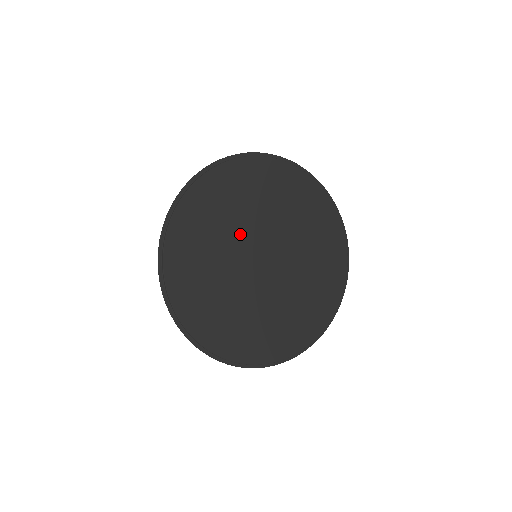
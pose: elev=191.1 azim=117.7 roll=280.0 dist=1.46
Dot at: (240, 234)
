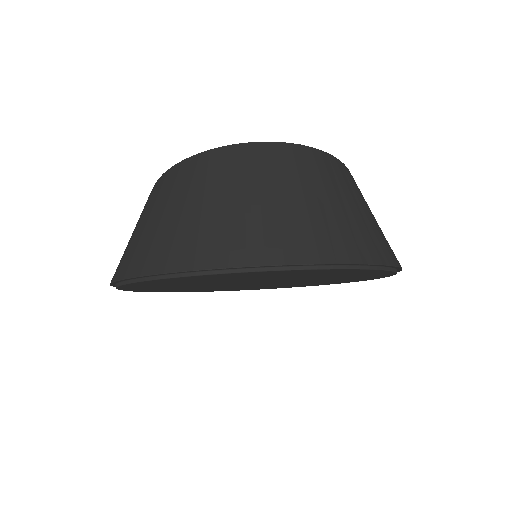
Dot at: (220, 283)
